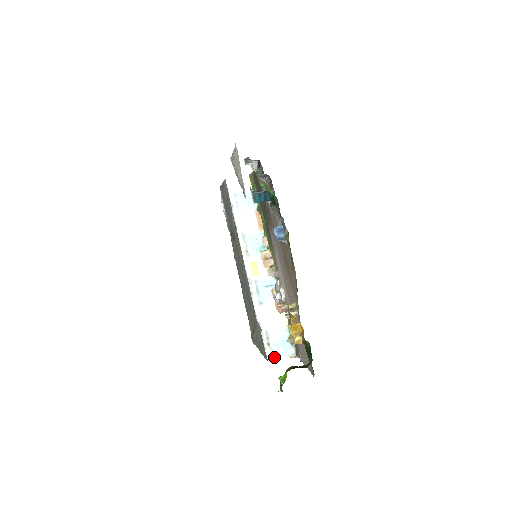
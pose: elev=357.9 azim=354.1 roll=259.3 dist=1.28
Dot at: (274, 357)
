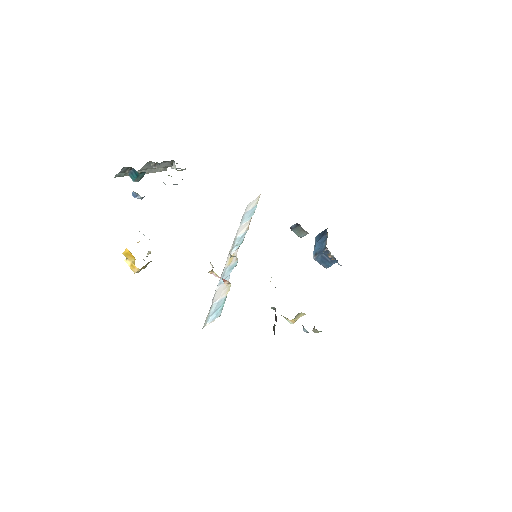
Dot at: (206, 323)
